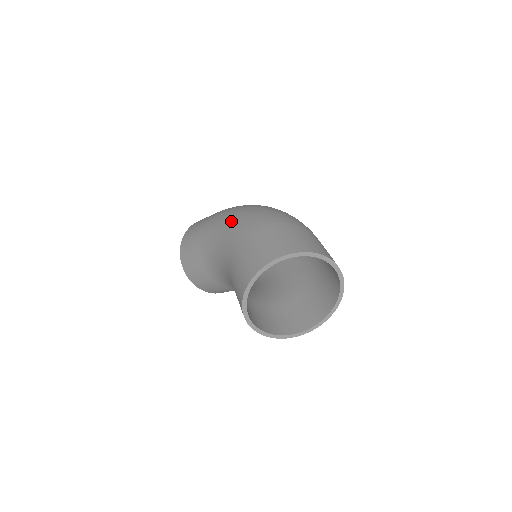
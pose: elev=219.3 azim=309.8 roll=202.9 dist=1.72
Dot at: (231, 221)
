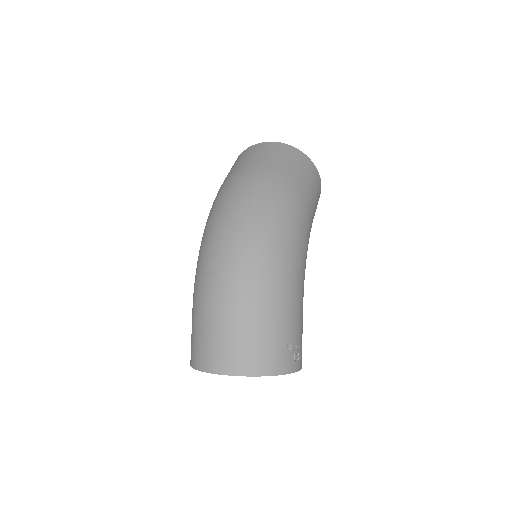
Dot at: occluded
